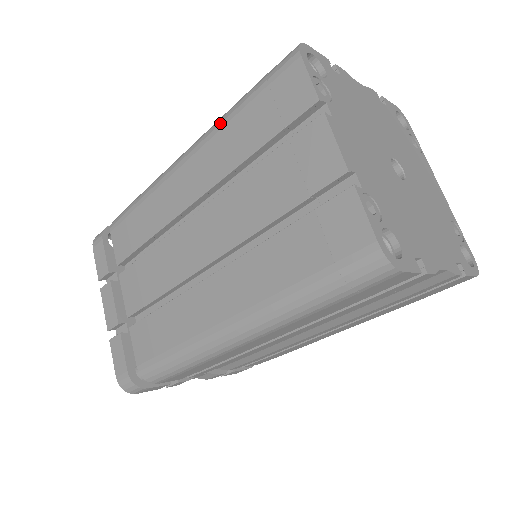
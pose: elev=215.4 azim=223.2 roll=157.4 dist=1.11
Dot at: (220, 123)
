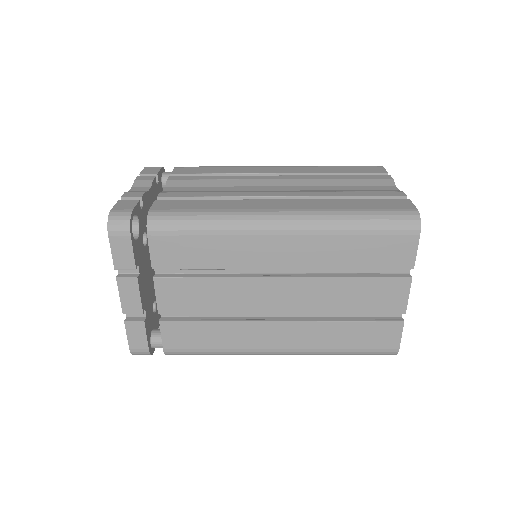
Dot at: (333, 230)
